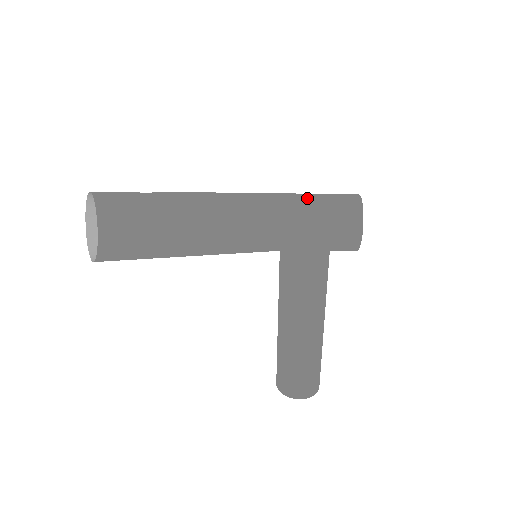
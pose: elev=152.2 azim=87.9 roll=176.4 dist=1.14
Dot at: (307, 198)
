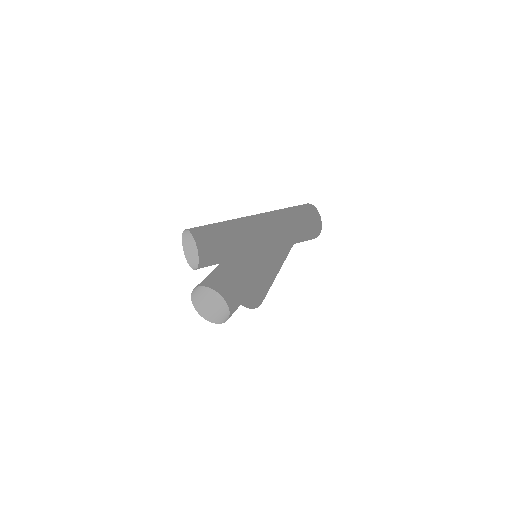
Dot at: (292, 220)
